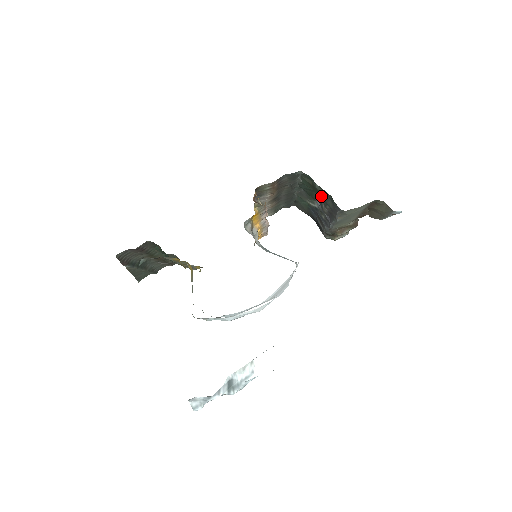
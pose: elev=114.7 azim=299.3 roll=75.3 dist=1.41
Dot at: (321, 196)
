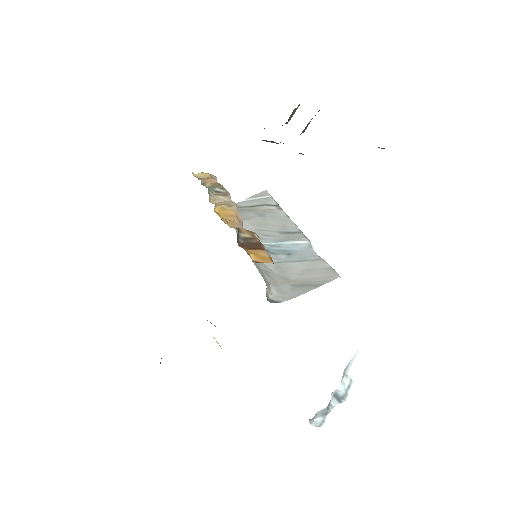
Dot at: occluded
